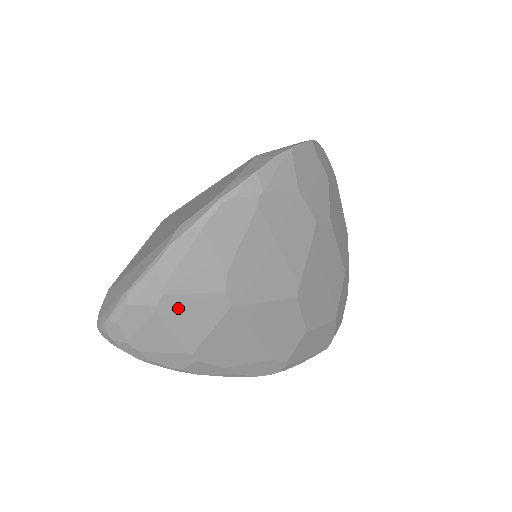
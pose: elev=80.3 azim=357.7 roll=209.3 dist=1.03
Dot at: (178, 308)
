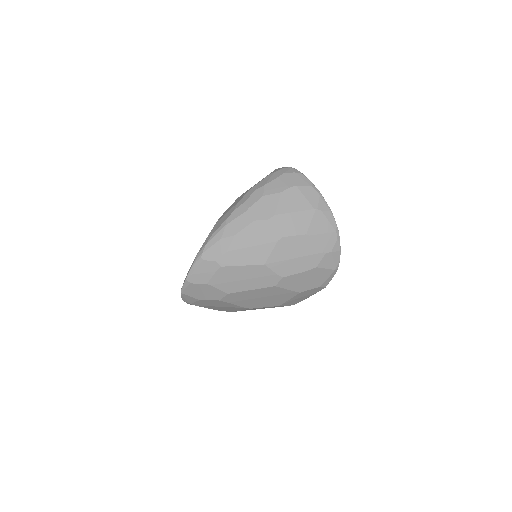
Dot at: occluded
